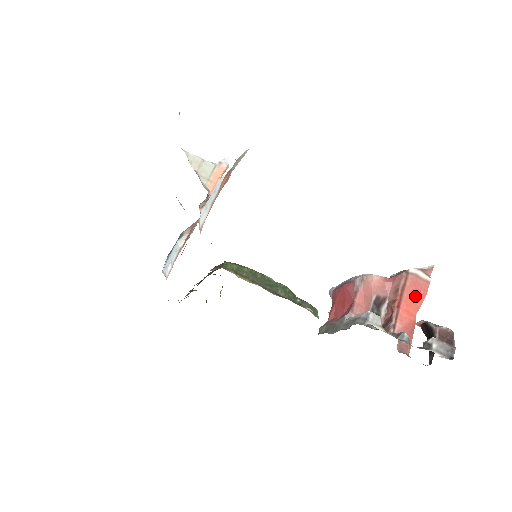
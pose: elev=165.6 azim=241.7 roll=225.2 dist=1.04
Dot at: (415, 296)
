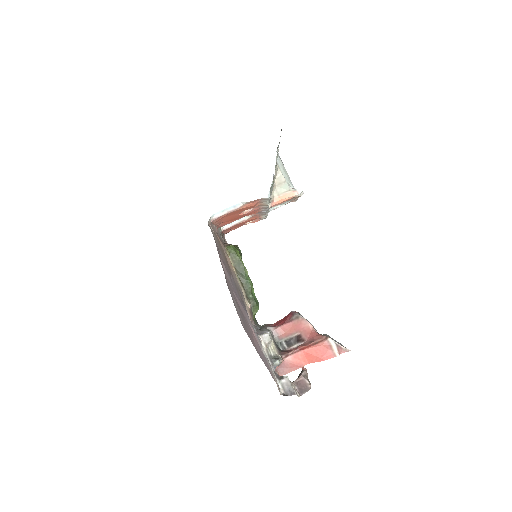
Dot at: (317, 354)
